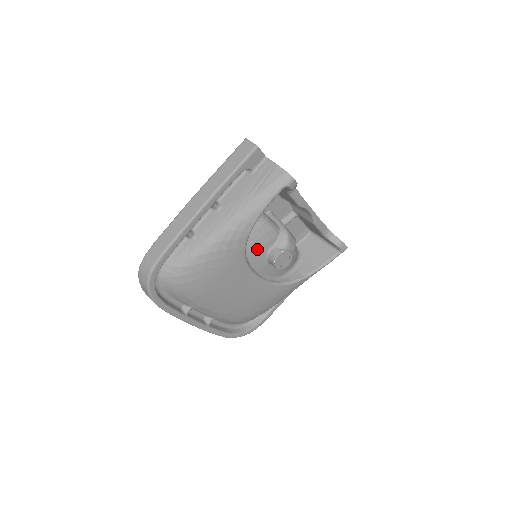
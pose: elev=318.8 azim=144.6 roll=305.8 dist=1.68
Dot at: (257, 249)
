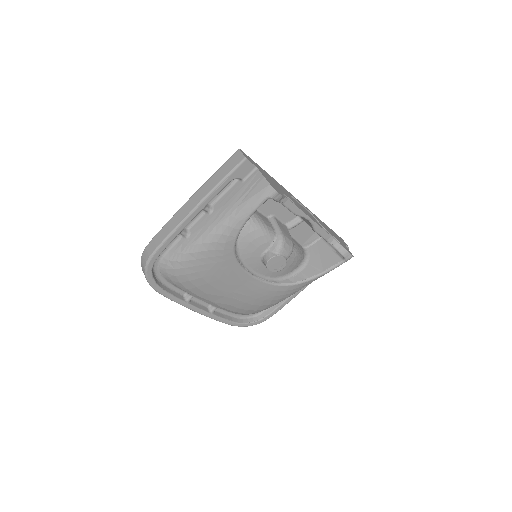
Dot at: (250, 251)
